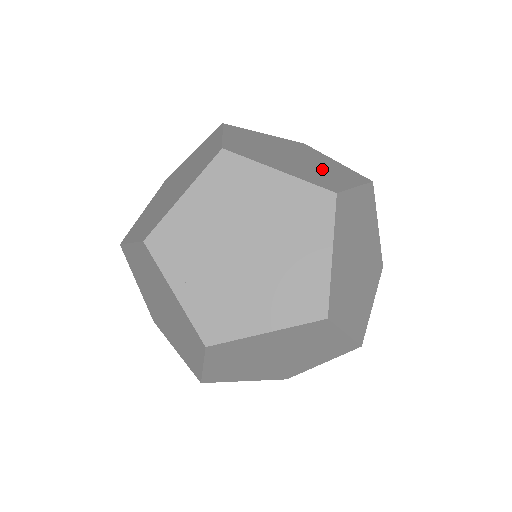
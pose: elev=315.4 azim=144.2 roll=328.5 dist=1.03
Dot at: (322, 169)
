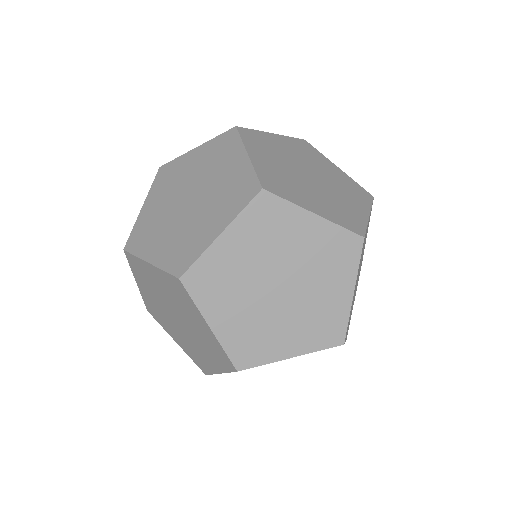
Dot at: occluded
